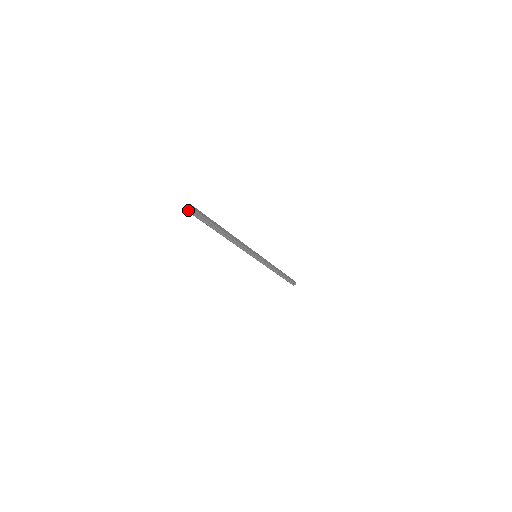
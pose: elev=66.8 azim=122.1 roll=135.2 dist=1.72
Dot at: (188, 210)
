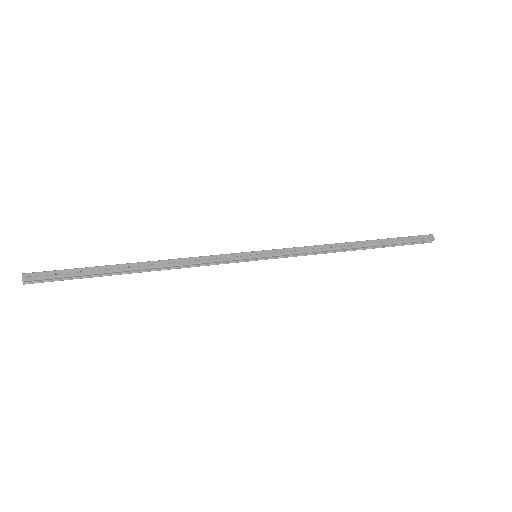
Dot at: (23, 280)
